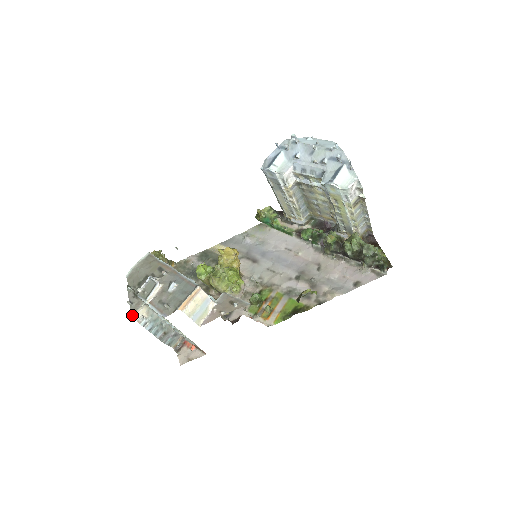
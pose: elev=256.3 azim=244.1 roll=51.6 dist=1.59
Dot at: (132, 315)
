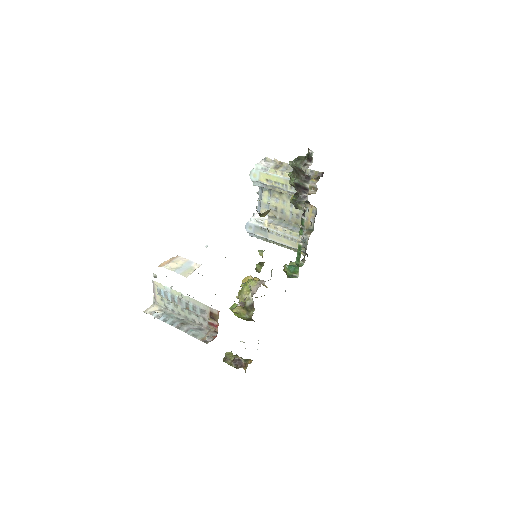
Dot at: (144, 311)
